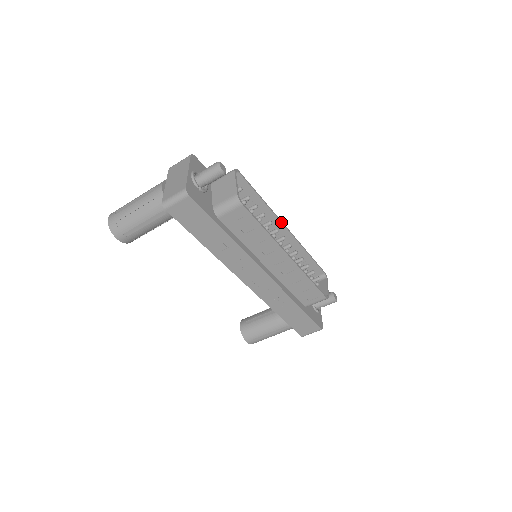
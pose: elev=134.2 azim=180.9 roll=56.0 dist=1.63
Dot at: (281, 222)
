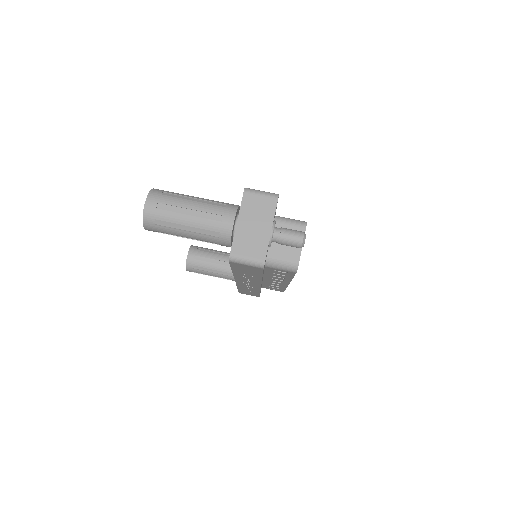
Dot at: occluded
